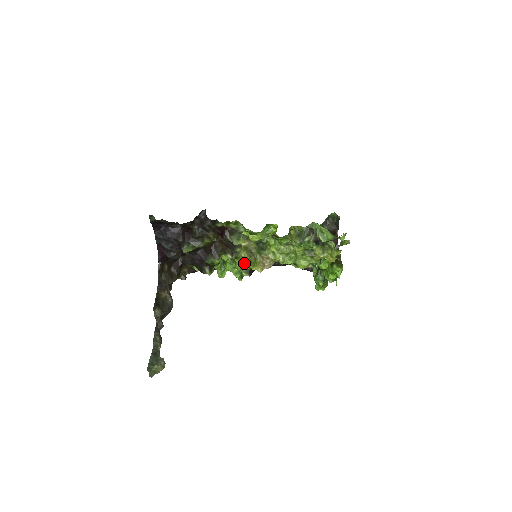
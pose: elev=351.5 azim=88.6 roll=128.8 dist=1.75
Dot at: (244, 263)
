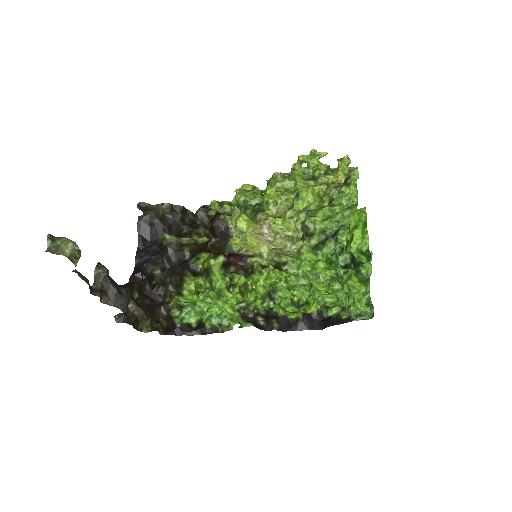
Dot at: (235, 221)
